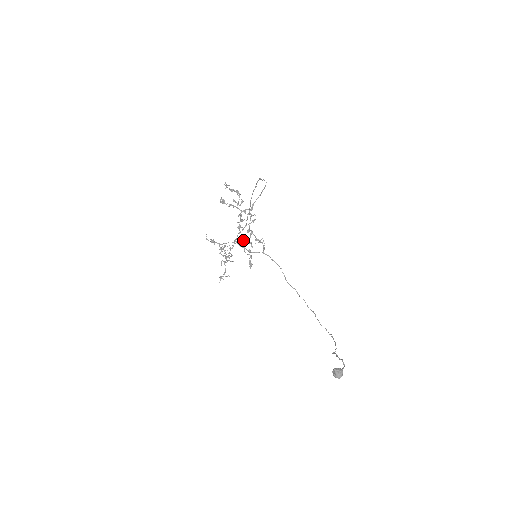
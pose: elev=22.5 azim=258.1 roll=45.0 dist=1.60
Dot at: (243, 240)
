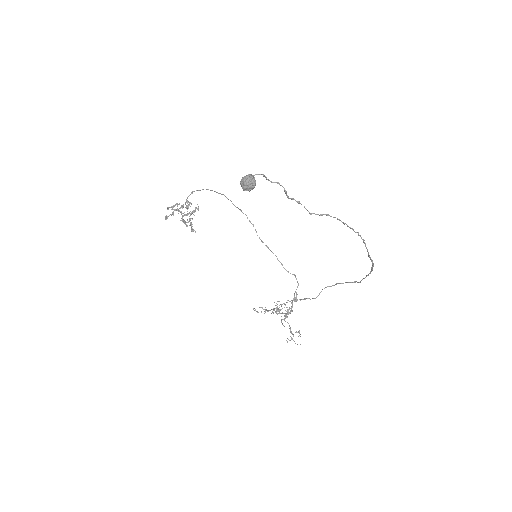
Dot at: occluded
